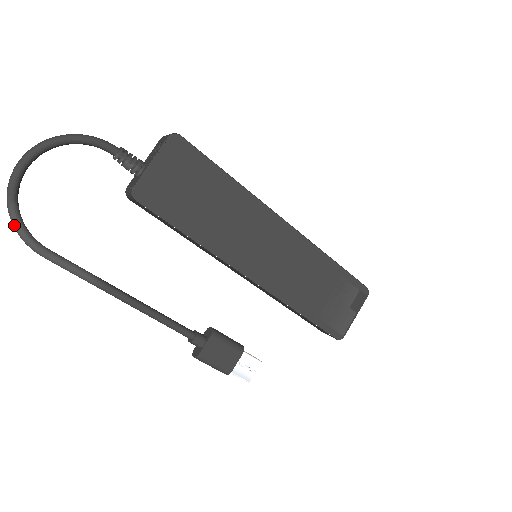
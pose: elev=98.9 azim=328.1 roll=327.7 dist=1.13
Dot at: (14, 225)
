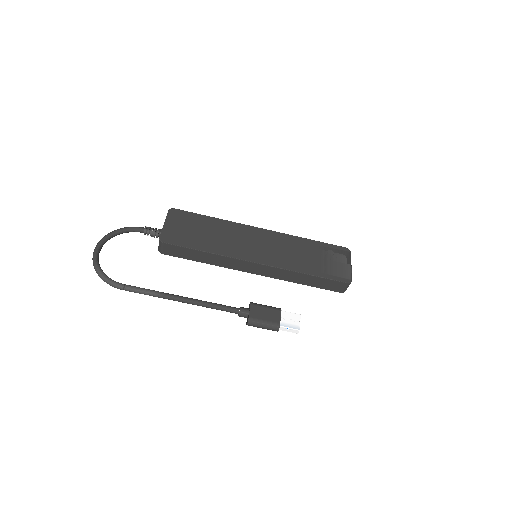
Dot at: (101, 277)
